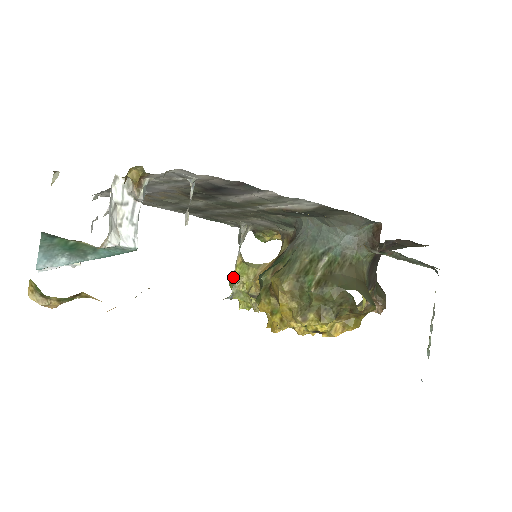
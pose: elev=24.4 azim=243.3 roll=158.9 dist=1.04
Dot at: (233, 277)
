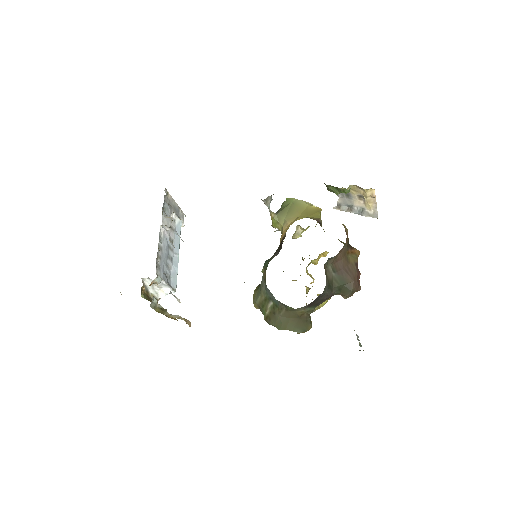
Dot at: (271, 225)
